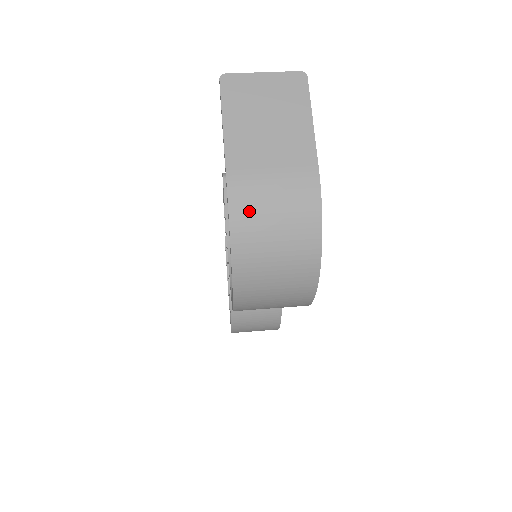
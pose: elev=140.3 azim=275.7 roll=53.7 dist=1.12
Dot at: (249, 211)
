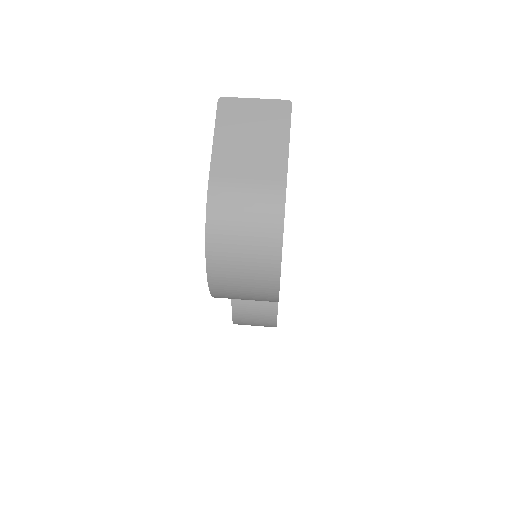
Dot at: (223, 212)
